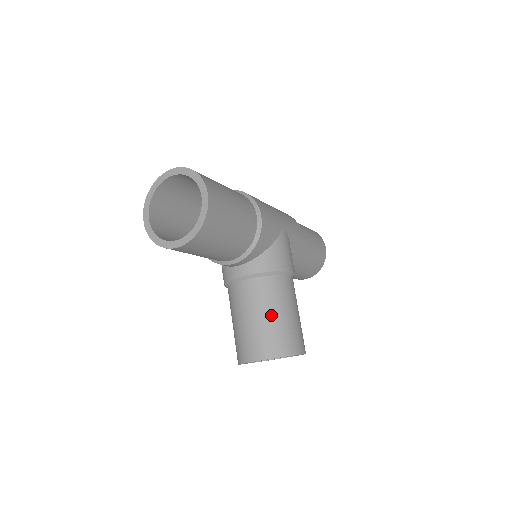
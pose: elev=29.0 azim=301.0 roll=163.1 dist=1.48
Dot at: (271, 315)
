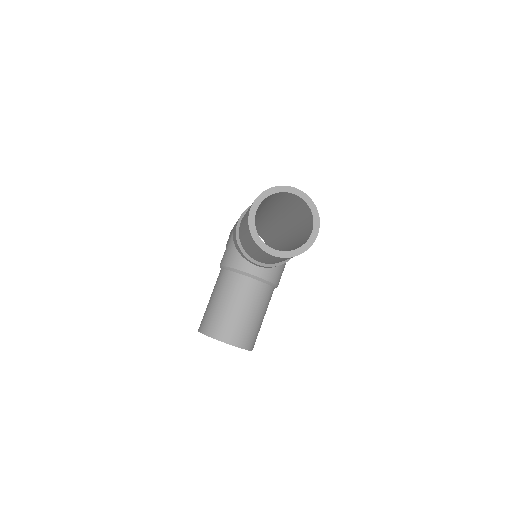
Dot at: (256, 316)
